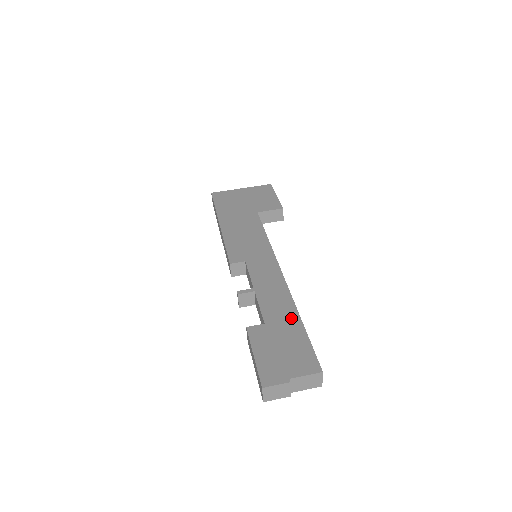
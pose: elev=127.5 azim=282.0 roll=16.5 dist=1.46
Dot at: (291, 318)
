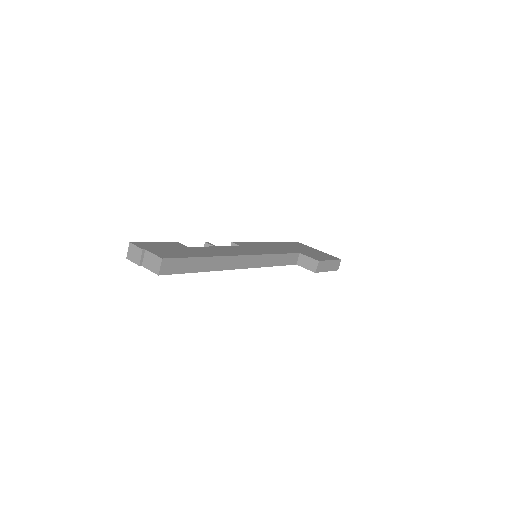
Dot at: (202, 254)
